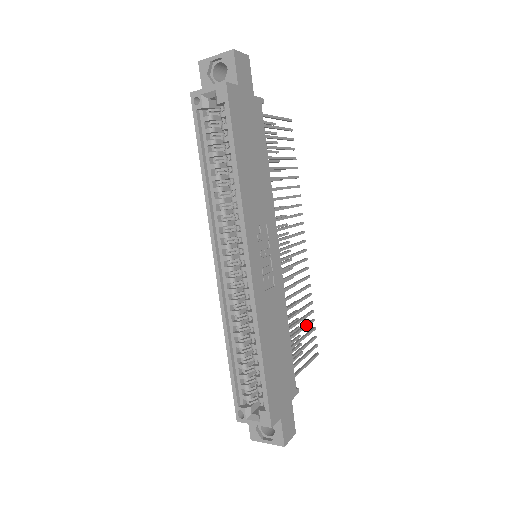
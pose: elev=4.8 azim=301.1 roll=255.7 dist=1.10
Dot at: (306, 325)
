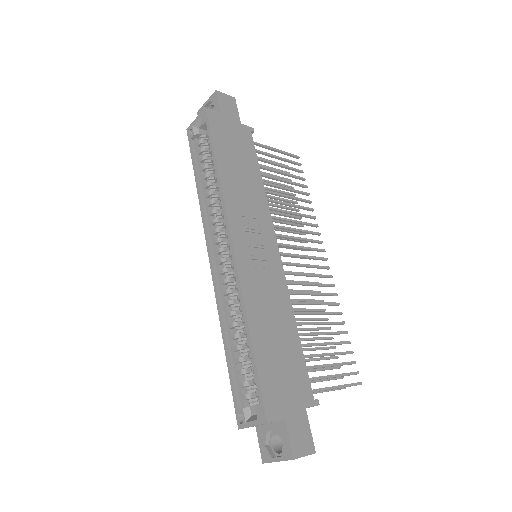
Dot at: (334, 342)
